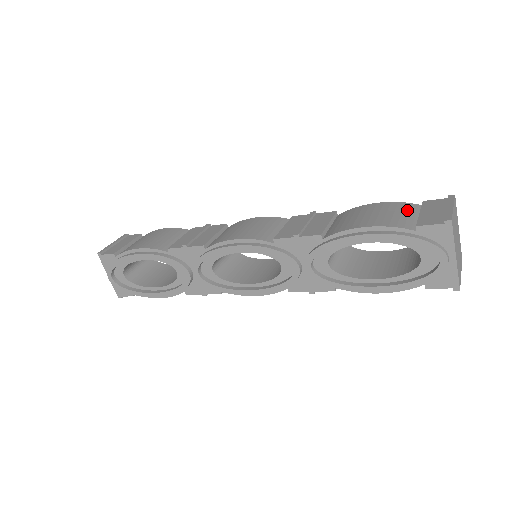
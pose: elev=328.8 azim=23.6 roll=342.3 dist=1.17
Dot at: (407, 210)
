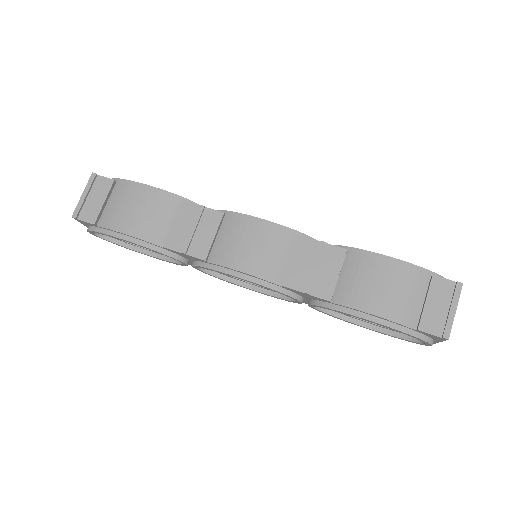
Dot at: (415, 288)
